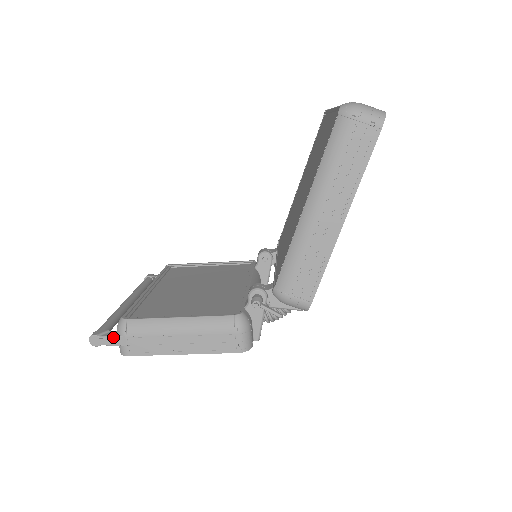
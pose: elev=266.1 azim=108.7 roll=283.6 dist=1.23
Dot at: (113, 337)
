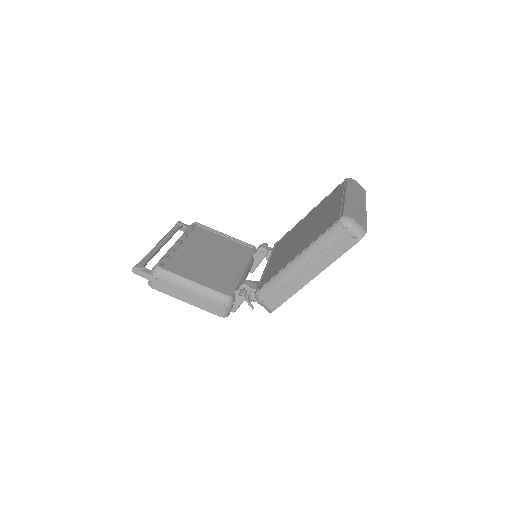
Dot at: (148, 274)
